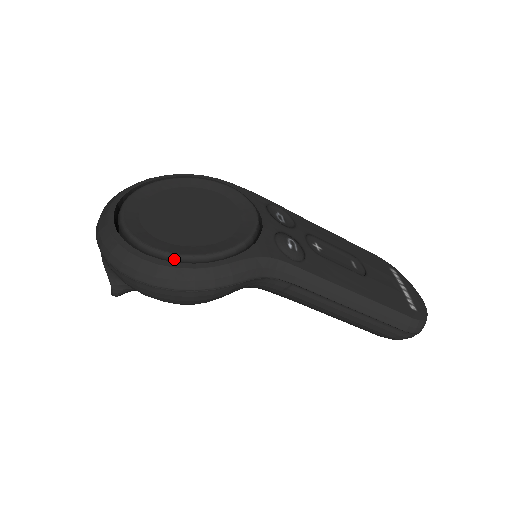
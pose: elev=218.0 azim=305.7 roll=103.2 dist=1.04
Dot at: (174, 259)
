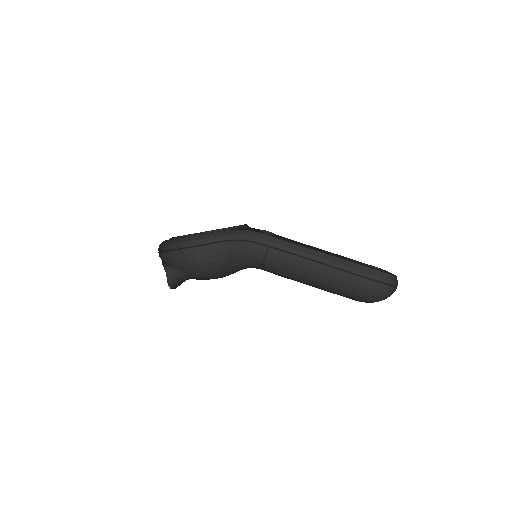
Dot at: occluded
